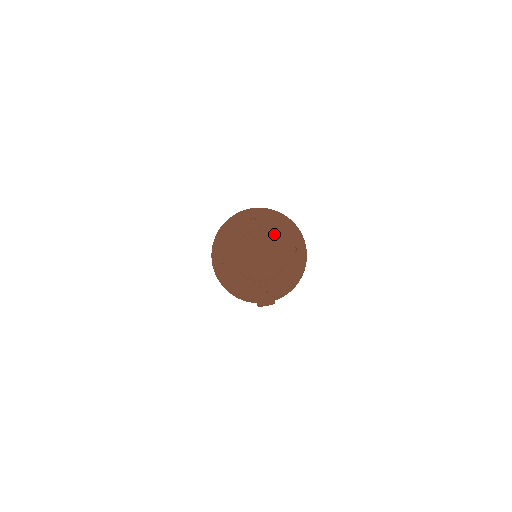
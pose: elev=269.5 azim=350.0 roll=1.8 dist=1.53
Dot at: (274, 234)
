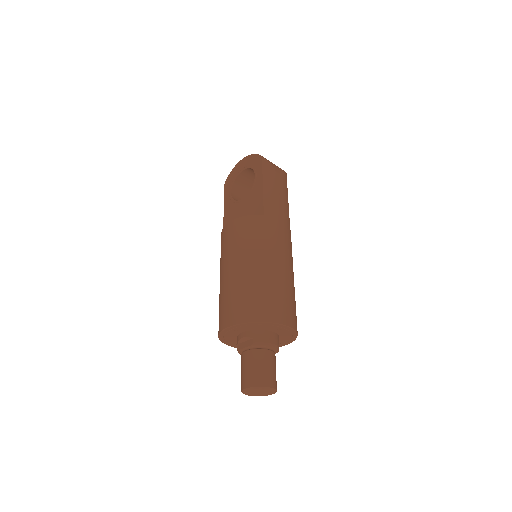
Dot at: occluded
